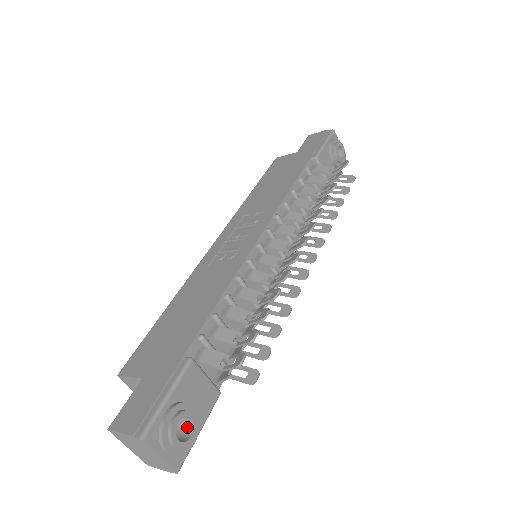
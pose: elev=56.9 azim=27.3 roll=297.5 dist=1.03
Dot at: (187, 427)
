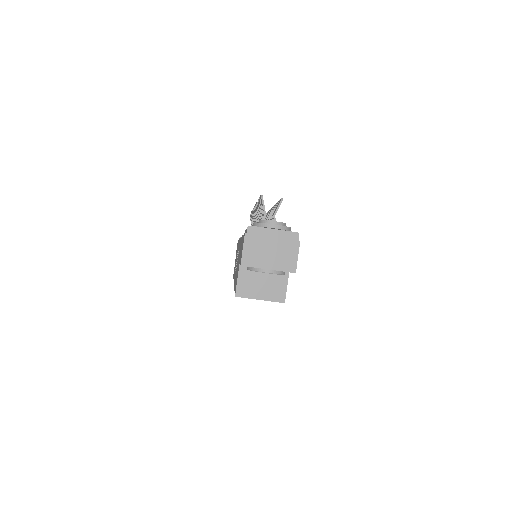
Dot at: occluded
